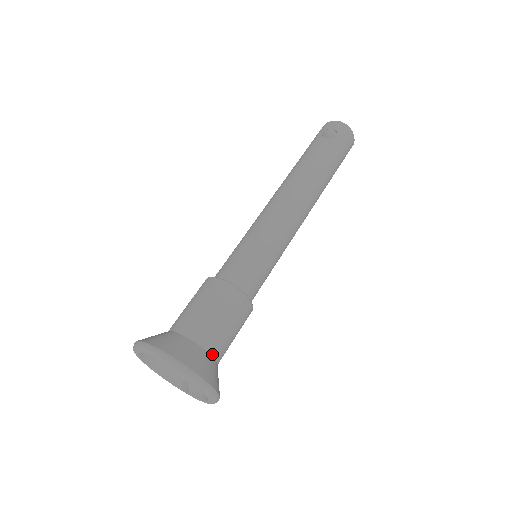
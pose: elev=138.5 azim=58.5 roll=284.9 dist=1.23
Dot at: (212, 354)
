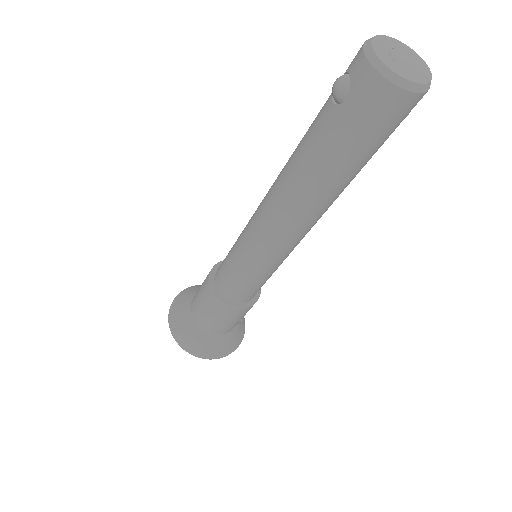
Dot at: (205, 330)
